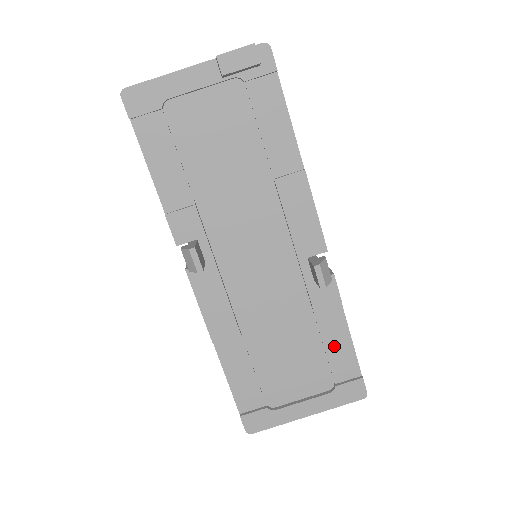
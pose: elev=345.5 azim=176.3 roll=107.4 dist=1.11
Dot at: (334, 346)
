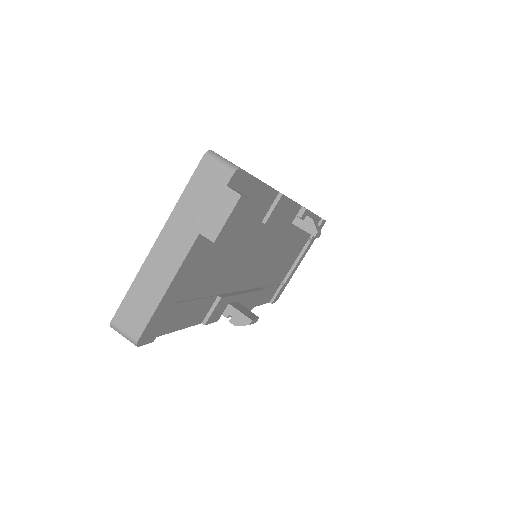
Dot at: occluded
